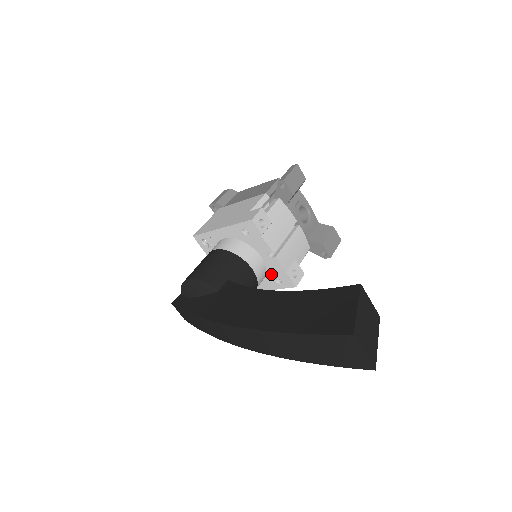
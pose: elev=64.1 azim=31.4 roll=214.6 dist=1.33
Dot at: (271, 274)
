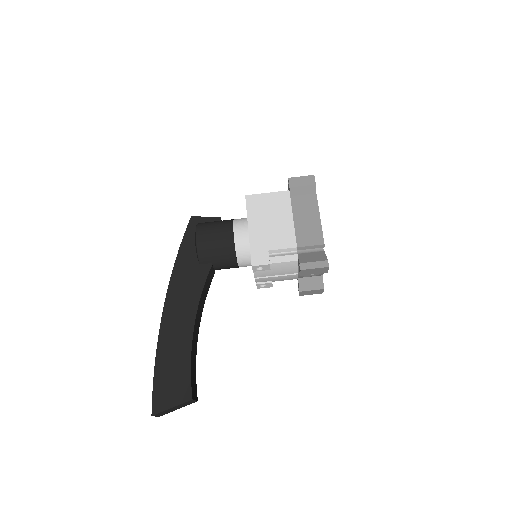
Dot at: occluded
